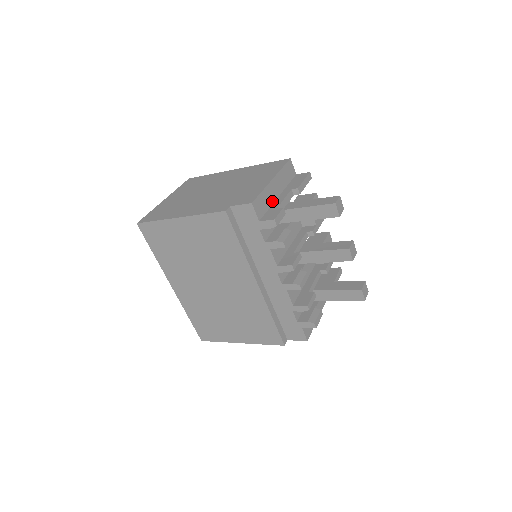
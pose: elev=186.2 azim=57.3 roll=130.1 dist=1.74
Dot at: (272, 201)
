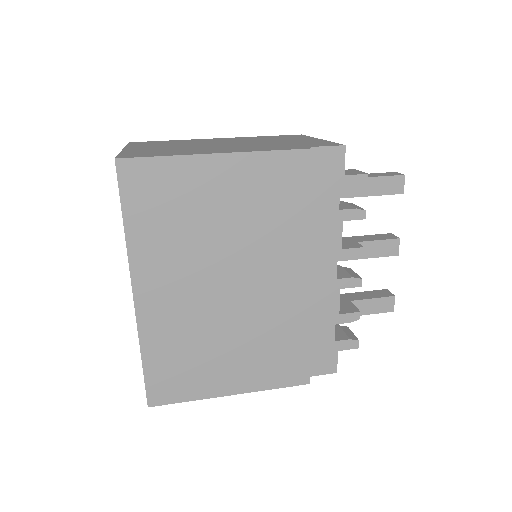
Dot at: occluded
